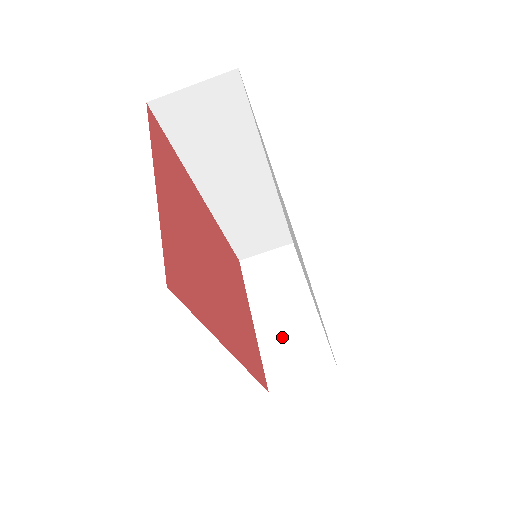
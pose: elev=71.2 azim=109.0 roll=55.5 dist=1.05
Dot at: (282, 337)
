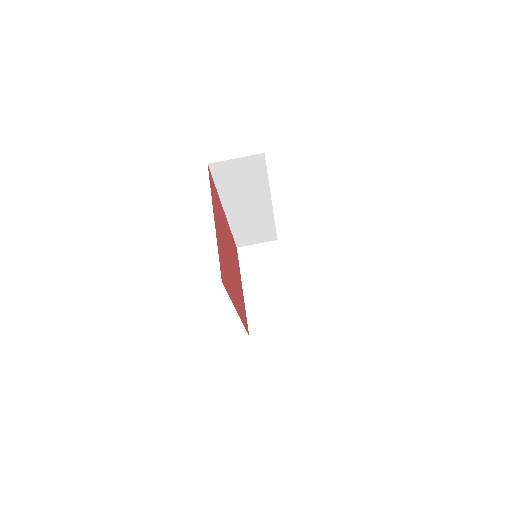
Dot at: (261, 303)
